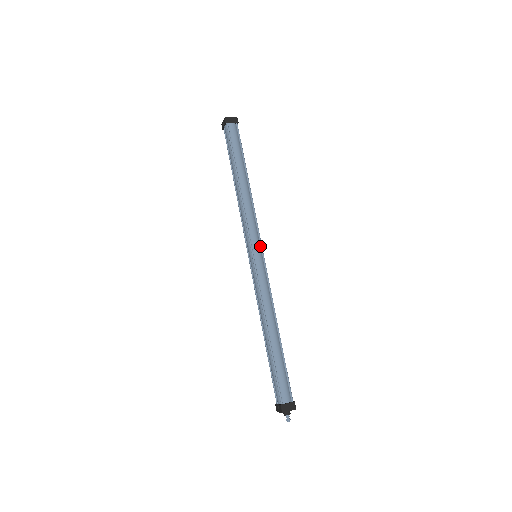
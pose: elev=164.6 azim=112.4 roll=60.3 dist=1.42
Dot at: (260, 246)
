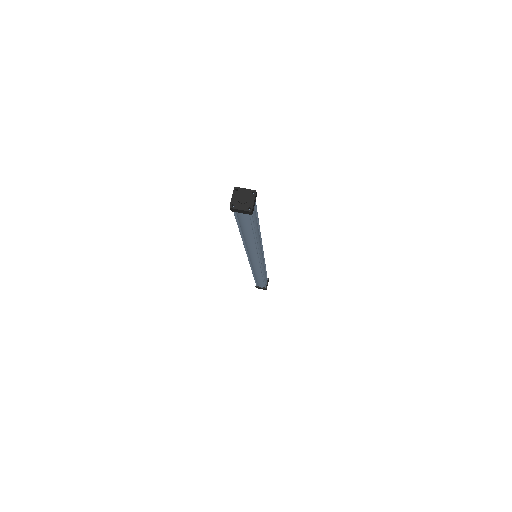
Dot at: (259, 260)
